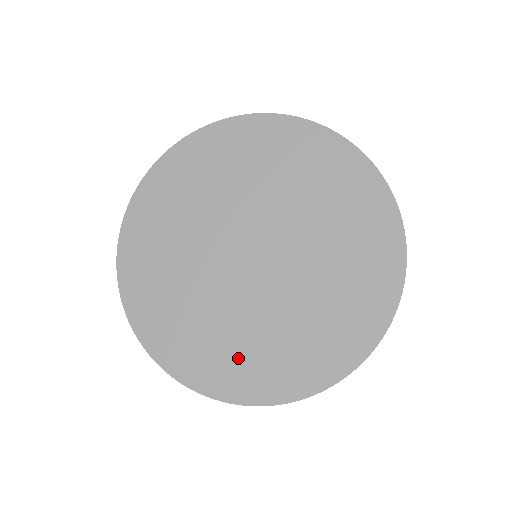
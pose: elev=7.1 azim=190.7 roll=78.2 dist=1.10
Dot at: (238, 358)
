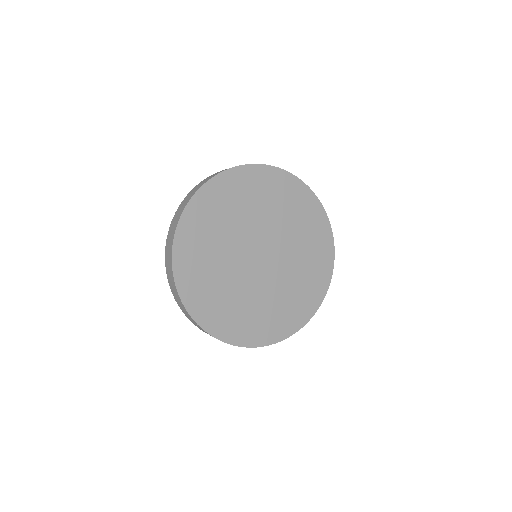
Dot at: (283, 313)
